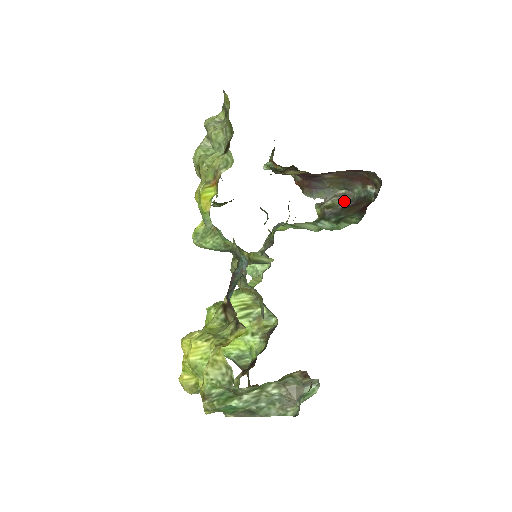
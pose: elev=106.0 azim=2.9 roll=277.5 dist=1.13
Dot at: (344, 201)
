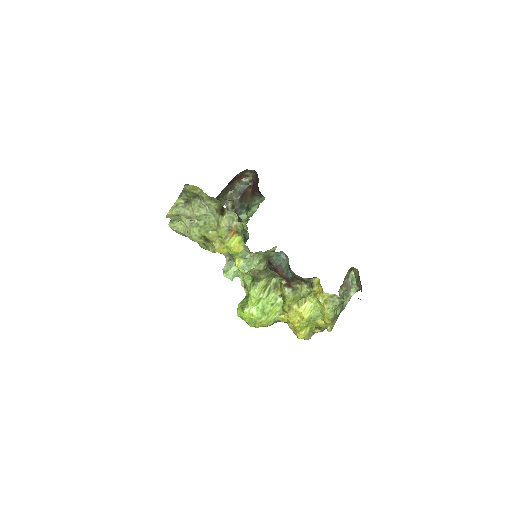
Dot at: (235, 198)
